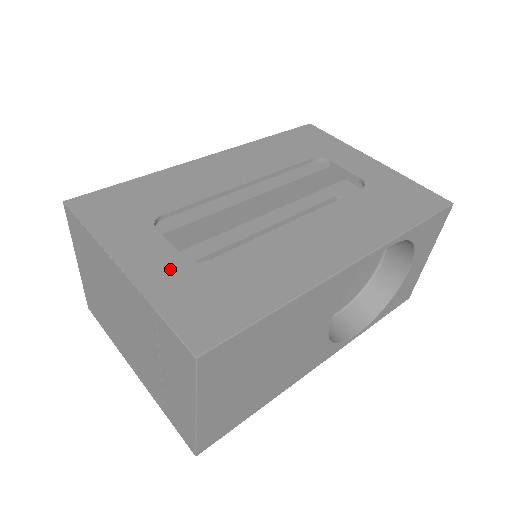
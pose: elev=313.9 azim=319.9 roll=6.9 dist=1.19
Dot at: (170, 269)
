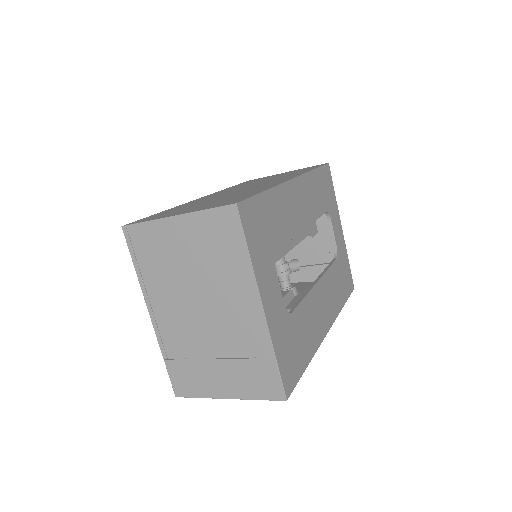
Dot at: (280, 317)
